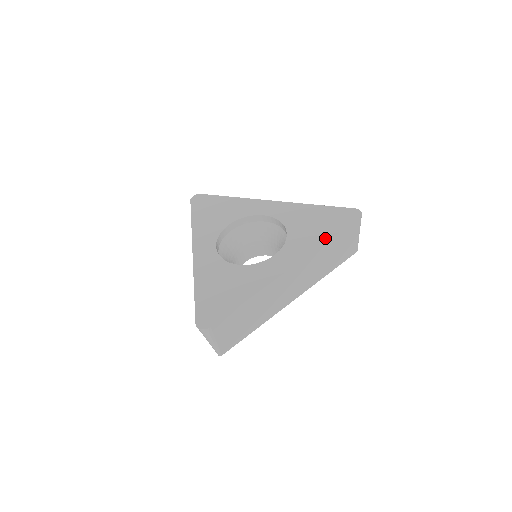
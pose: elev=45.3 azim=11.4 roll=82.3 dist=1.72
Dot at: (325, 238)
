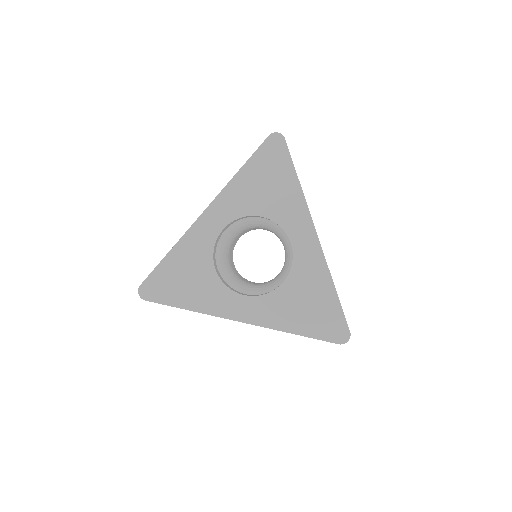
Dot at: (292, 329)
